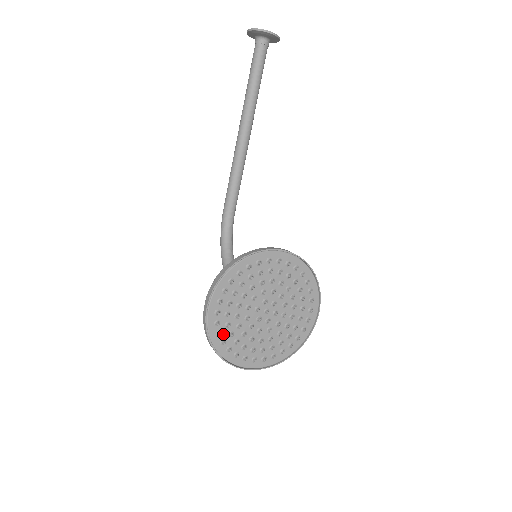
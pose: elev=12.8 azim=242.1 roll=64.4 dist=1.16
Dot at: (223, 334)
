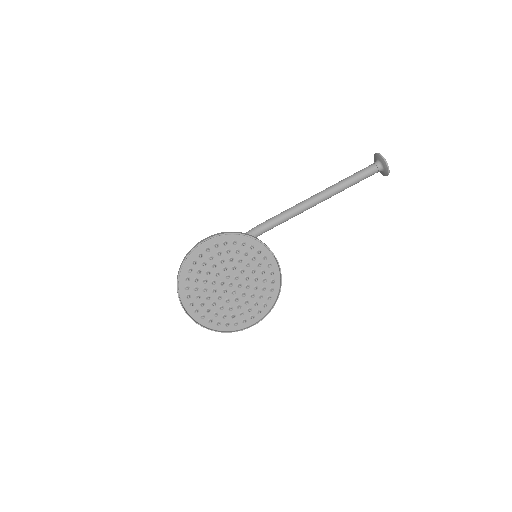
Dot at: (195, 266)
